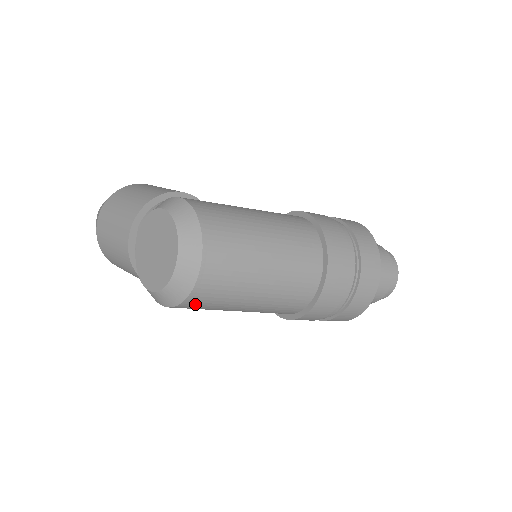
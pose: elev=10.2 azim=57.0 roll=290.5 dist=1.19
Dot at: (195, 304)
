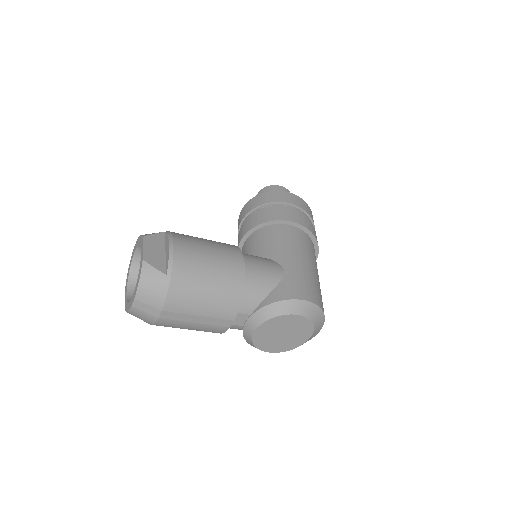
Dot at: occluded
